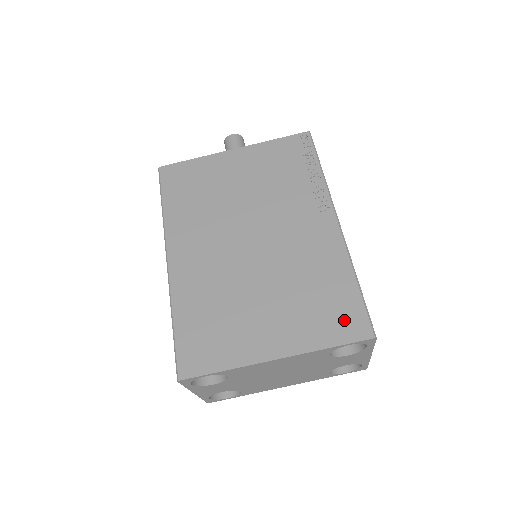
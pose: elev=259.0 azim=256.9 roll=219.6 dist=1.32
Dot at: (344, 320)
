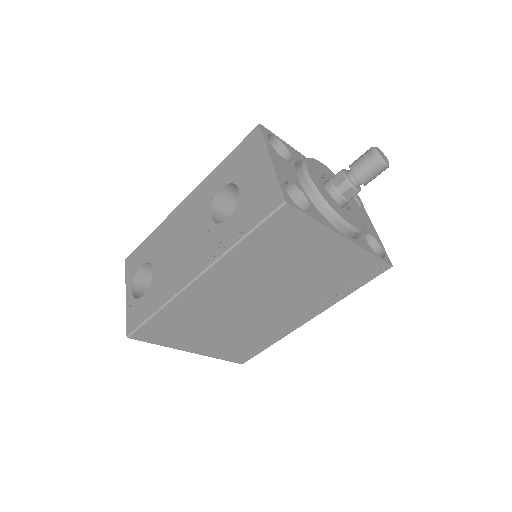
Dot at: (241, 355)
